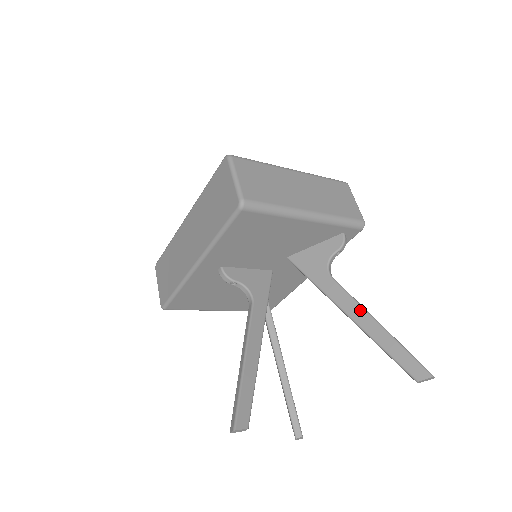
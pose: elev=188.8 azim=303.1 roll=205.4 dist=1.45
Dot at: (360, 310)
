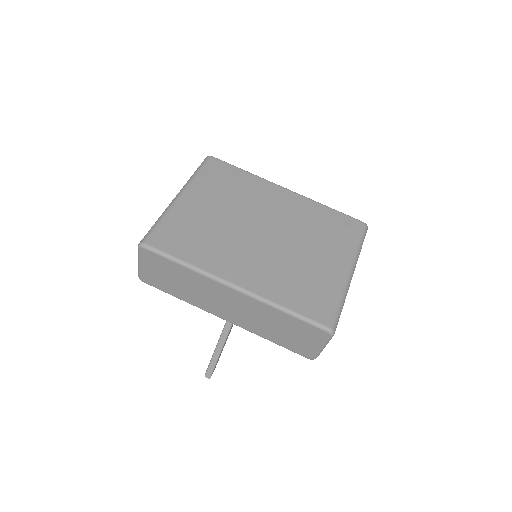
Dot at: occluded
